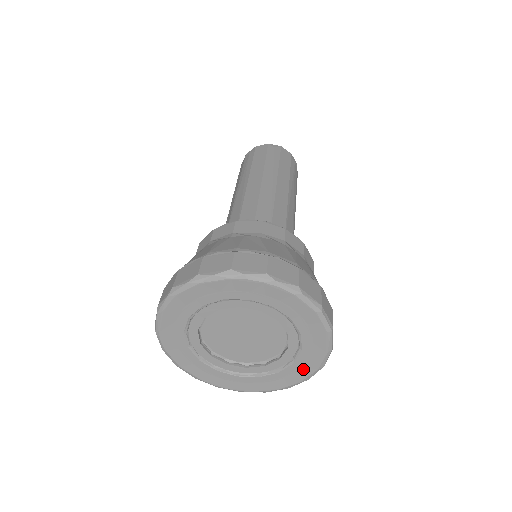
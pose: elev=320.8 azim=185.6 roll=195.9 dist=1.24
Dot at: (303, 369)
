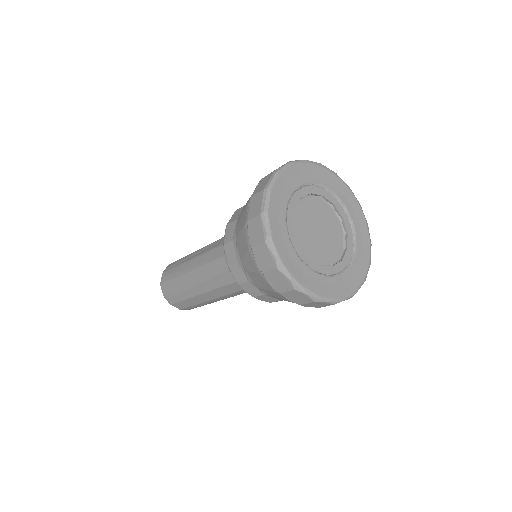
Dot at: (344, 286)
